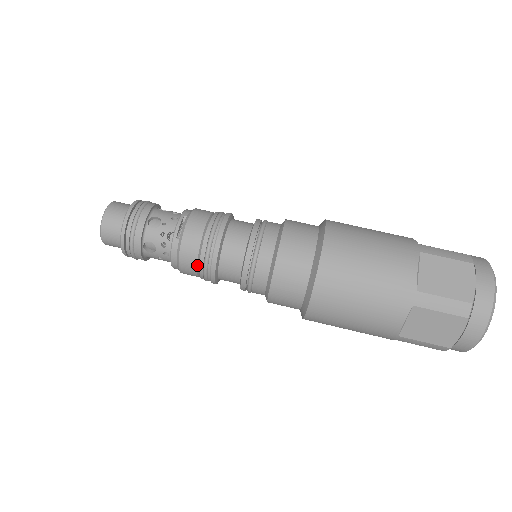
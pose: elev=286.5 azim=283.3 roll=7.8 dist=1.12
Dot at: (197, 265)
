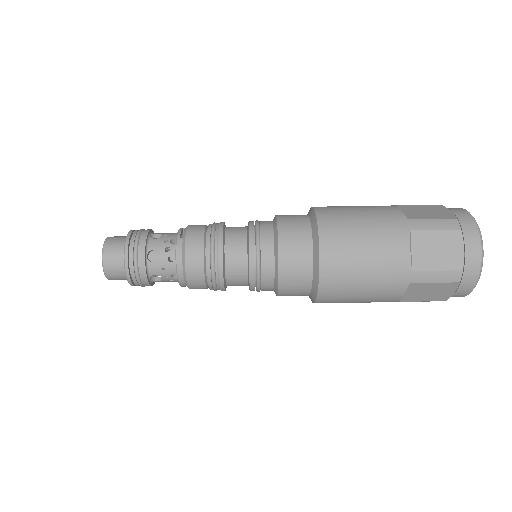
Dot at: (203, 257)
